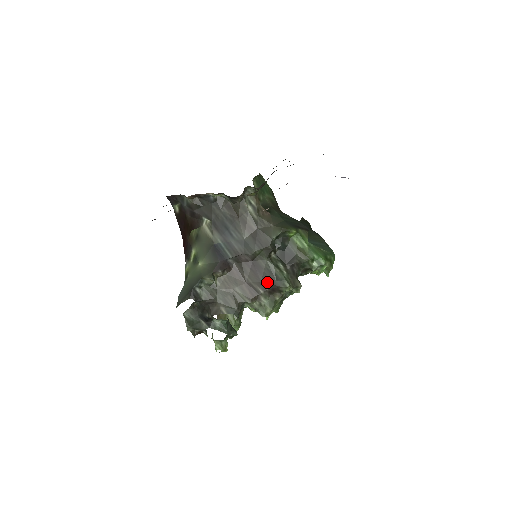
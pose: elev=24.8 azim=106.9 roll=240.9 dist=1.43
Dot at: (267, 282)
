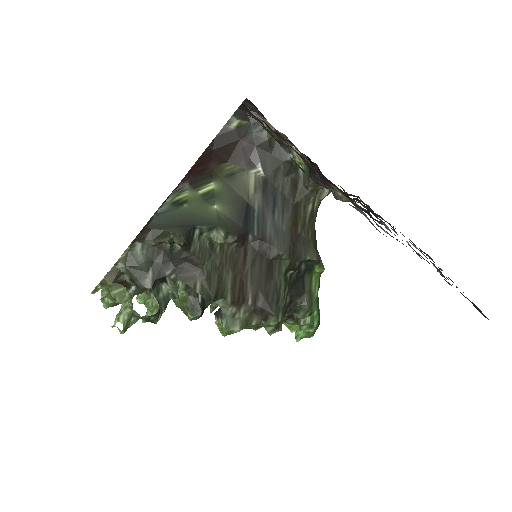
Dot at: (265, 297)
